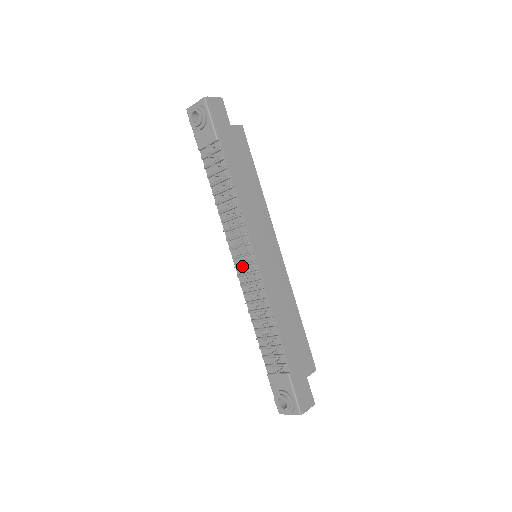
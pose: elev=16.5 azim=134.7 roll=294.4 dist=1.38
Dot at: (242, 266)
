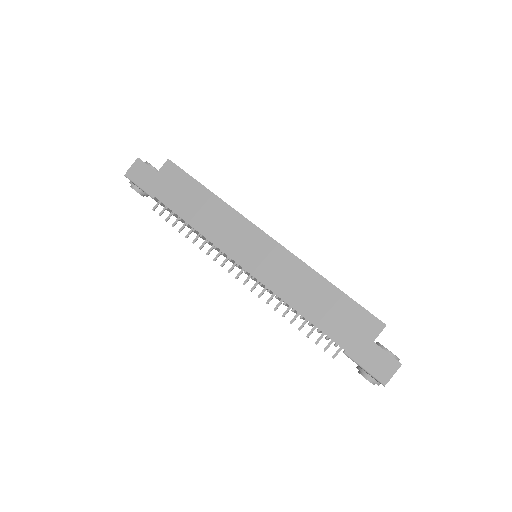
Dot at: occluded
